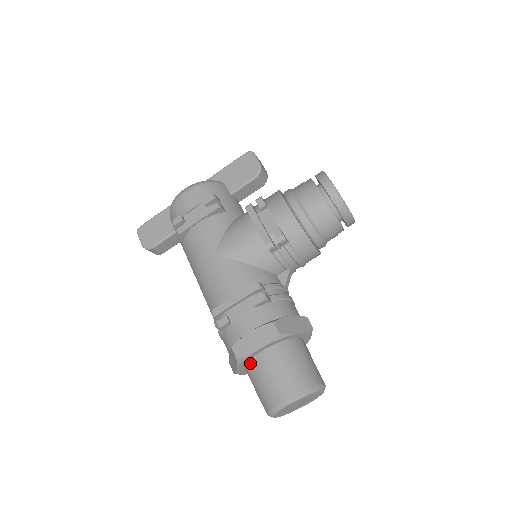
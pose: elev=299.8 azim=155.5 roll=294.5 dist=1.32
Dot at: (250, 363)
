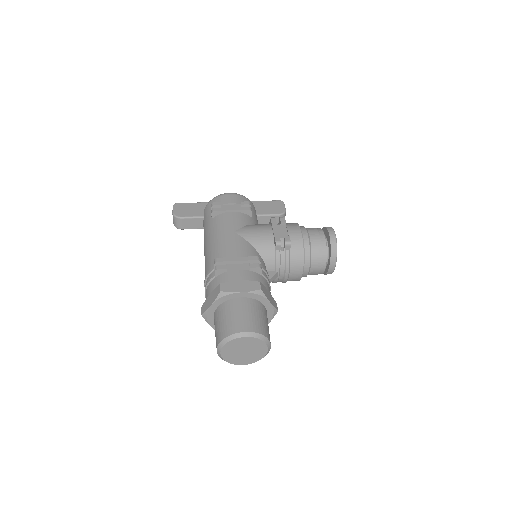
Dot at: (226, 303)
